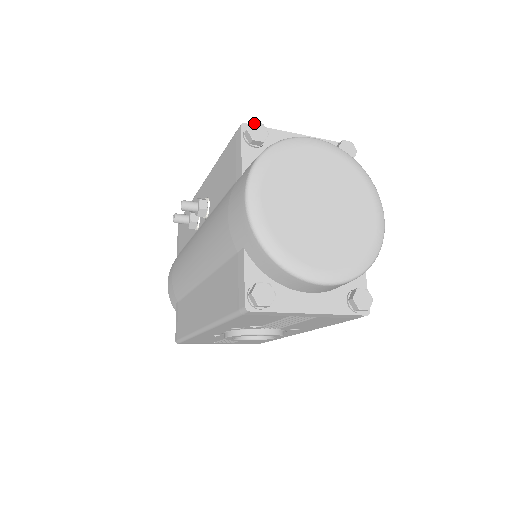
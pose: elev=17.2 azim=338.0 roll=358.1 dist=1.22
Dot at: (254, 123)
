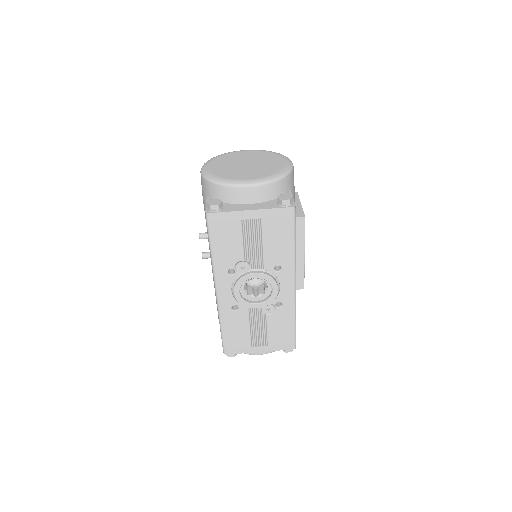
Dot at: occluded
